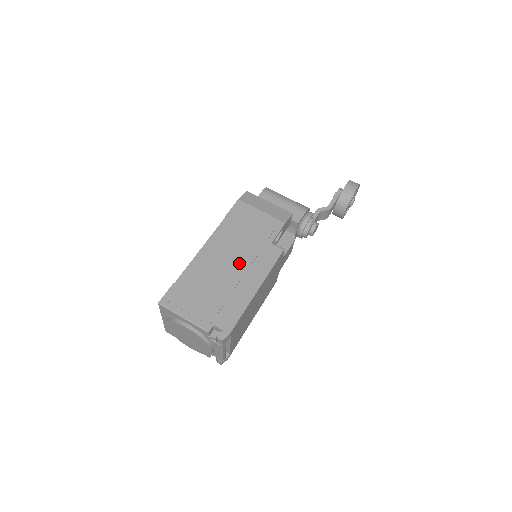
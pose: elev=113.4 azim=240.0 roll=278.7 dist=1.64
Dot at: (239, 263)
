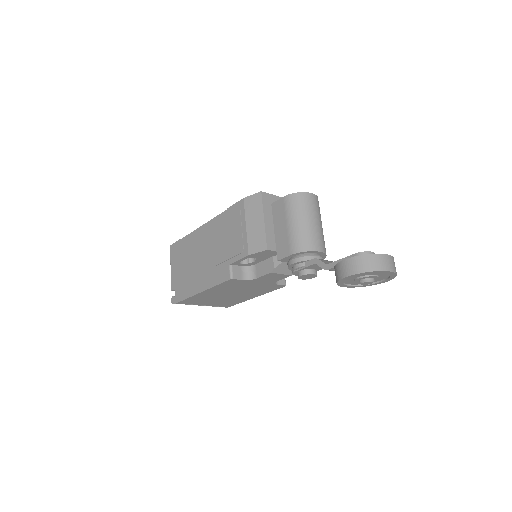
Dot at: (206, 260)
